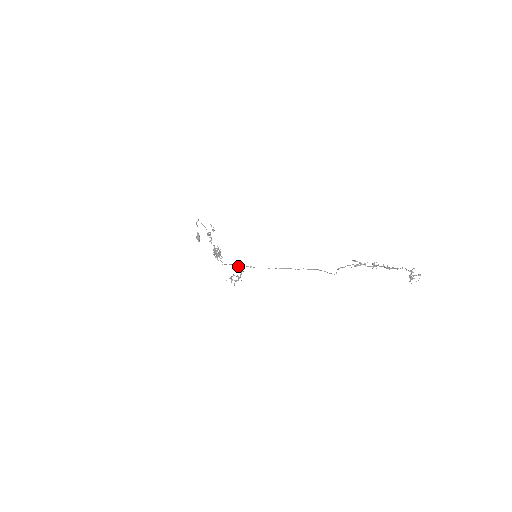
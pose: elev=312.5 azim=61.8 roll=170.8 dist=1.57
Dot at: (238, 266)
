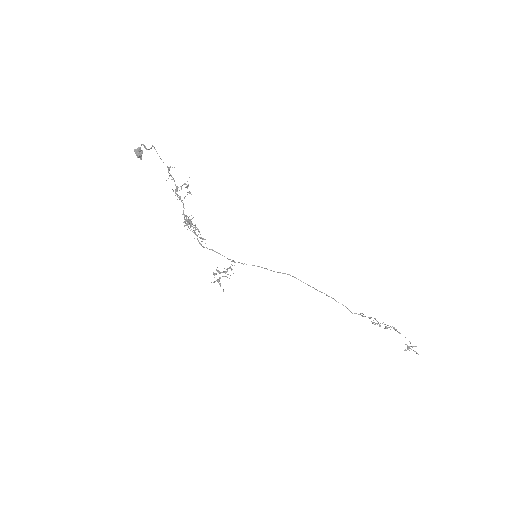
Dot at: occluded
